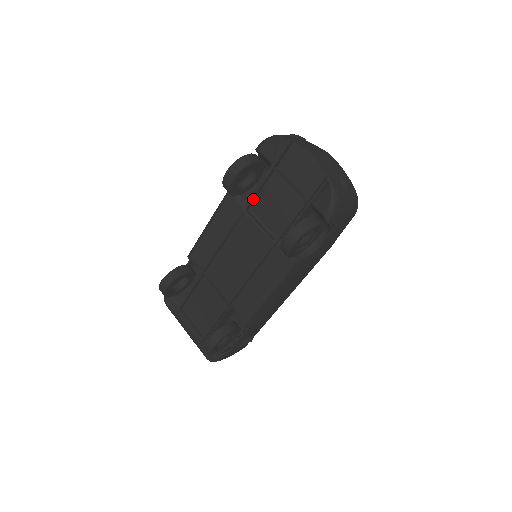
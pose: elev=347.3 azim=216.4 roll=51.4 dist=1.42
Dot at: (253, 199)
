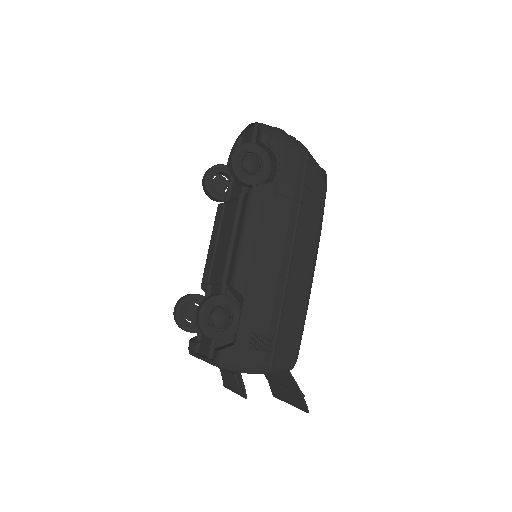
Dot at: (229, 192)
